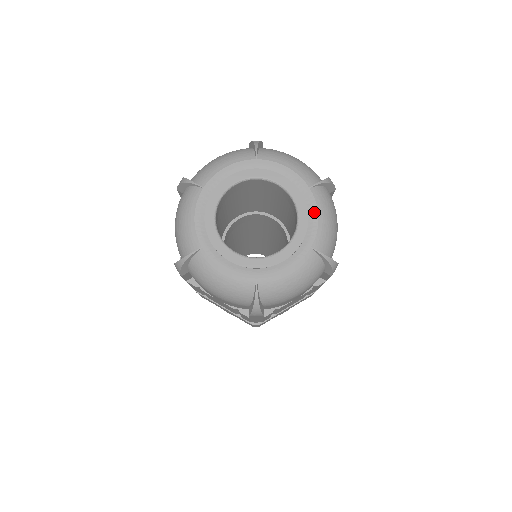
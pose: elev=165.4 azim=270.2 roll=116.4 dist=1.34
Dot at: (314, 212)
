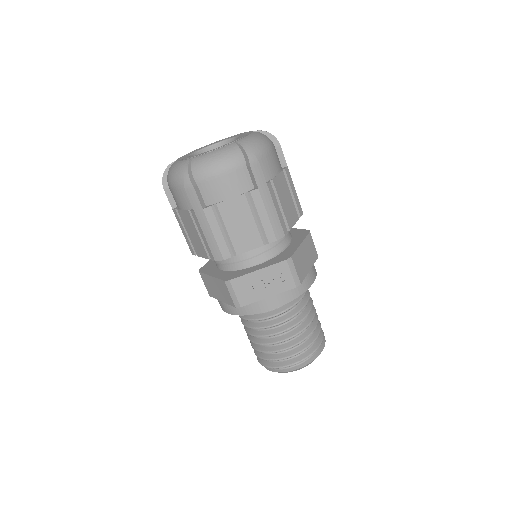
Dot at: (247, 135)
